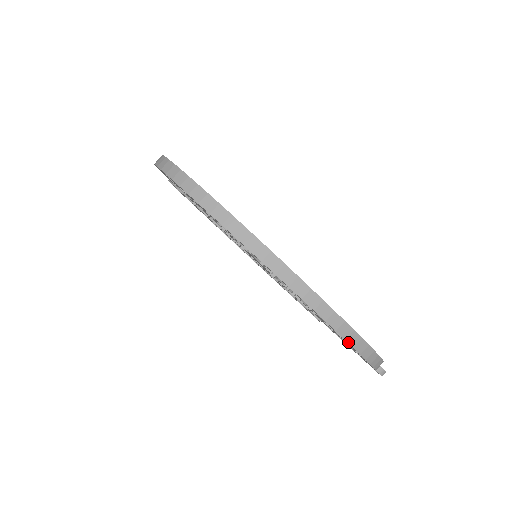
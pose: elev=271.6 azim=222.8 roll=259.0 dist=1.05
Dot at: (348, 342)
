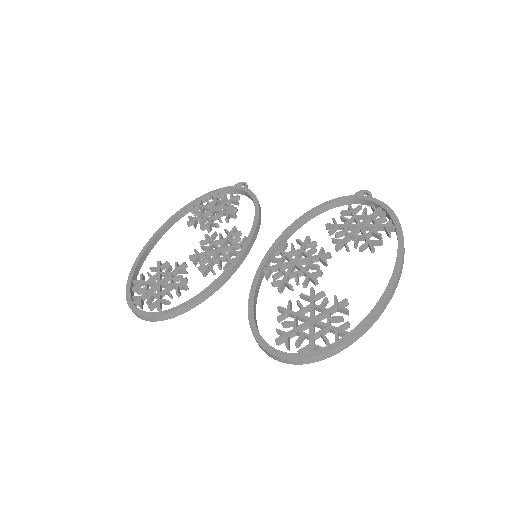
Dot at: occluded
